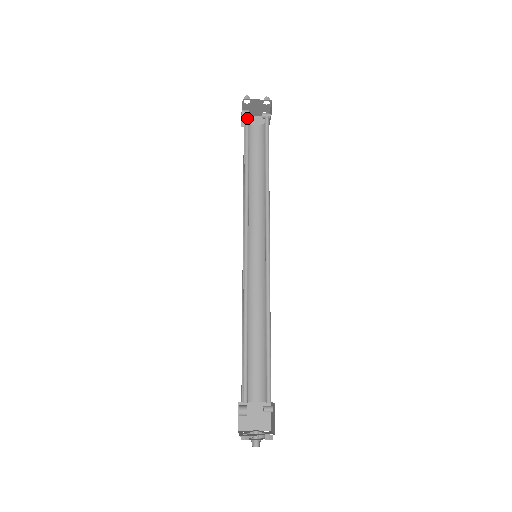
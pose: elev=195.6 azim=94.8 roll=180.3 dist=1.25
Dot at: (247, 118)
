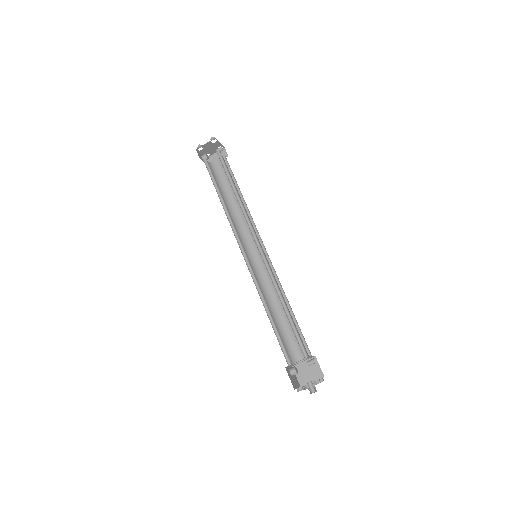
Dot at: (206, 161)
